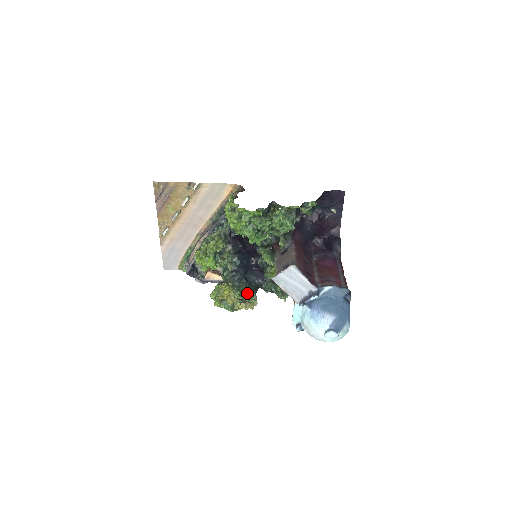
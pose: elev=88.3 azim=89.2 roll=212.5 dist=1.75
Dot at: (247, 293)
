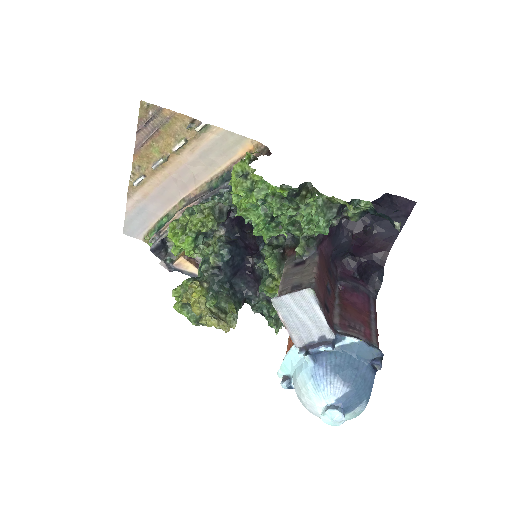
Dot at: (226, 305)
